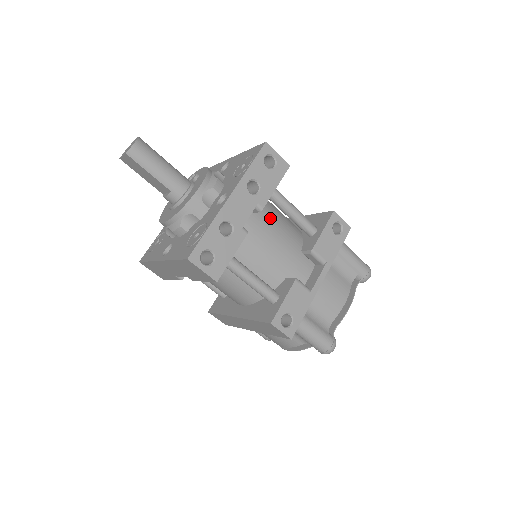
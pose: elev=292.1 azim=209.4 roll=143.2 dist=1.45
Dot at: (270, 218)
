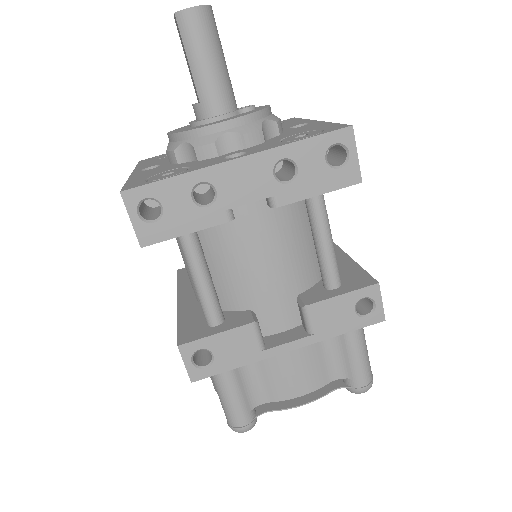
Dot at: (288, 226)
